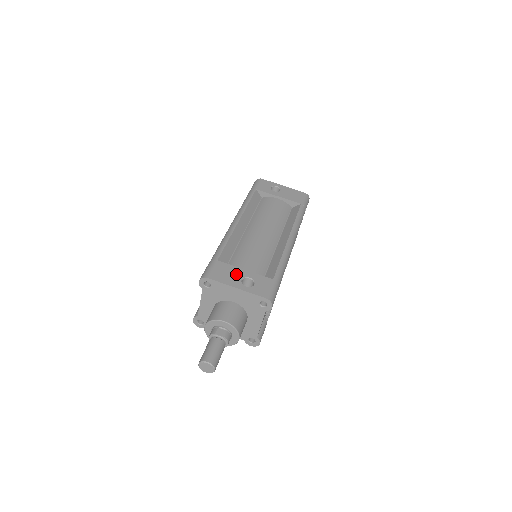
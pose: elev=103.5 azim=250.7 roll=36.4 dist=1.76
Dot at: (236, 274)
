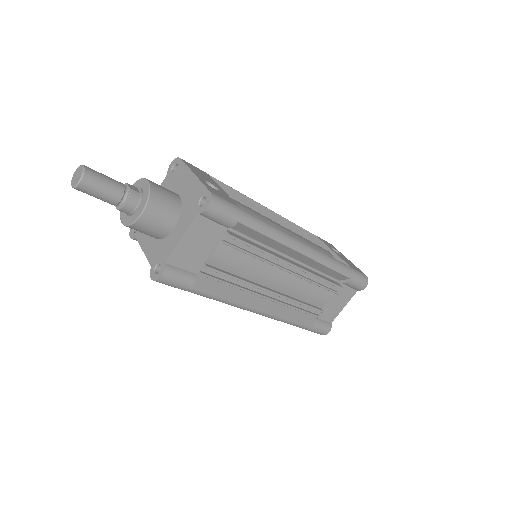
Dot at: (209, 180)
